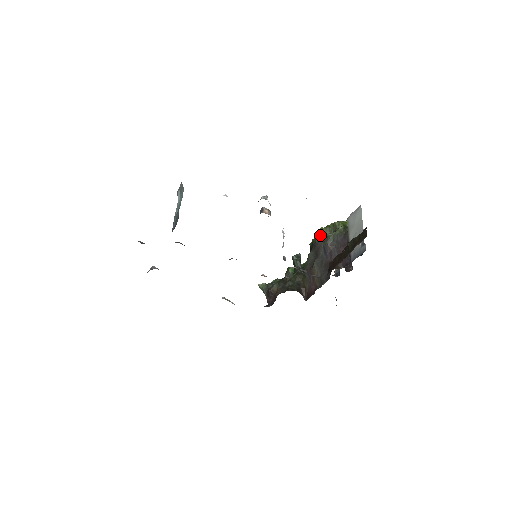
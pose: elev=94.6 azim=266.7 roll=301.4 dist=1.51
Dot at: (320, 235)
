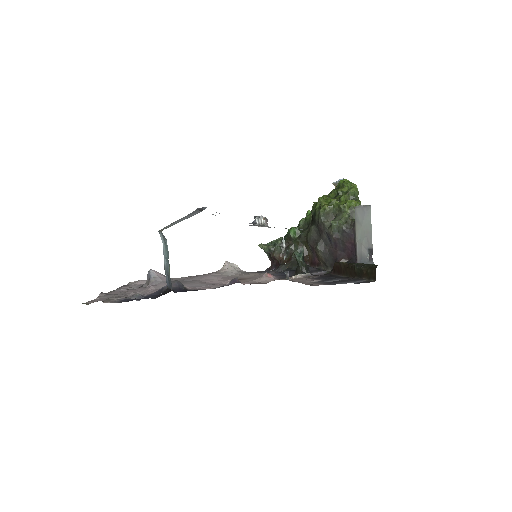
Dot at: (323, 216)
